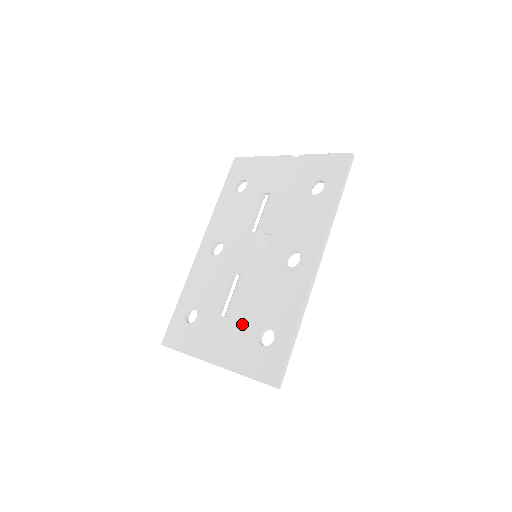
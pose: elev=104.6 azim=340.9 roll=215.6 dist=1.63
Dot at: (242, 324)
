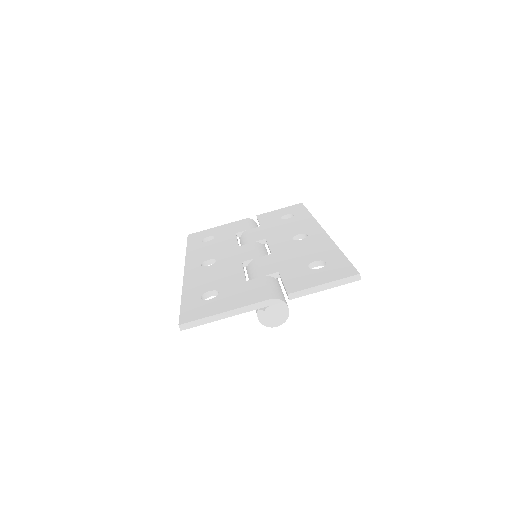
Dot at: (282, 271)
